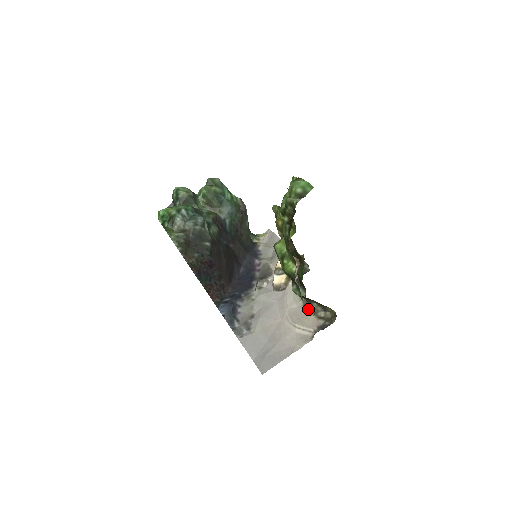
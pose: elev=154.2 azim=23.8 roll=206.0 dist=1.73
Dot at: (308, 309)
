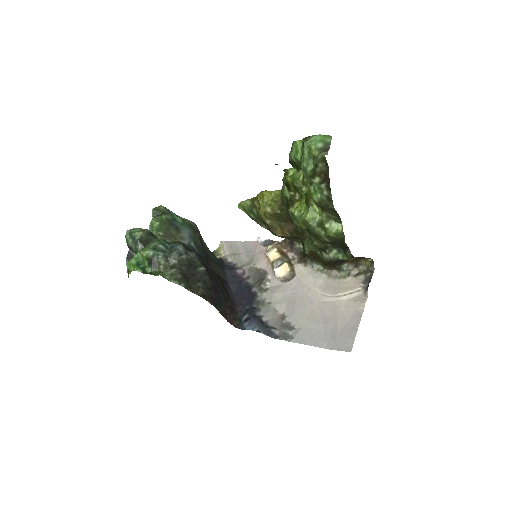
Dot at: (338, 275)
